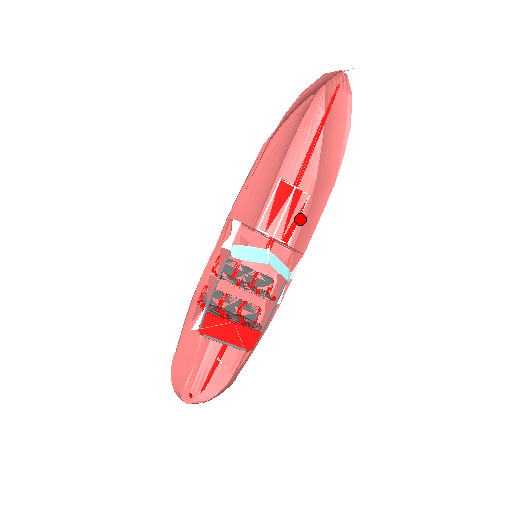
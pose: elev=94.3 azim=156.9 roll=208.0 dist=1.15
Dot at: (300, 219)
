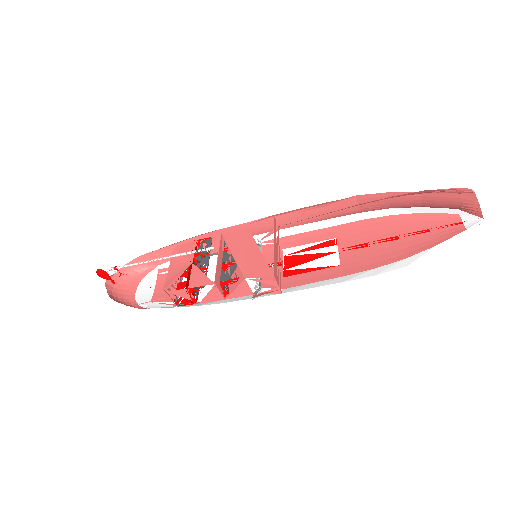
Dot at: (308, 207)
